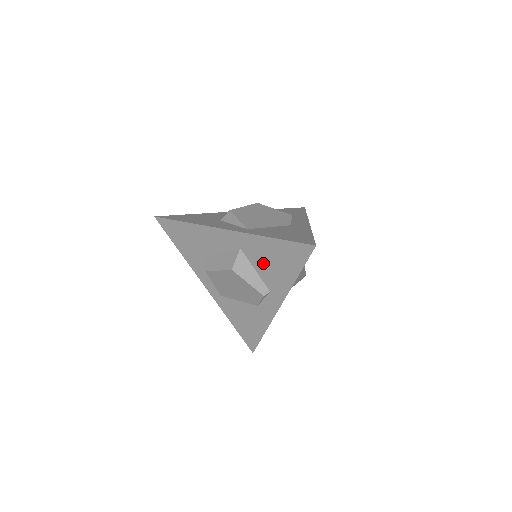
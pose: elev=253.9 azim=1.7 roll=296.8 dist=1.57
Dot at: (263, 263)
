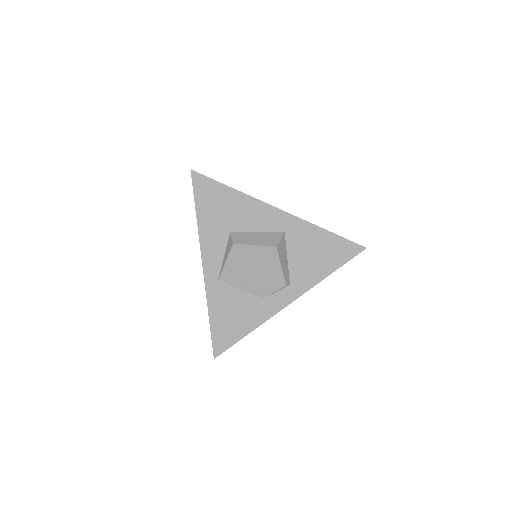
Dot at: (302, 253)
